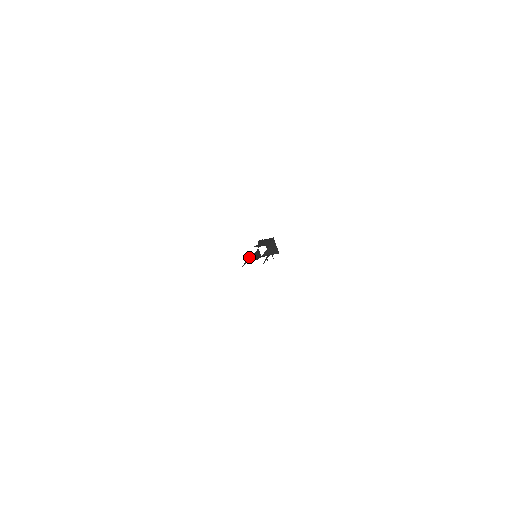
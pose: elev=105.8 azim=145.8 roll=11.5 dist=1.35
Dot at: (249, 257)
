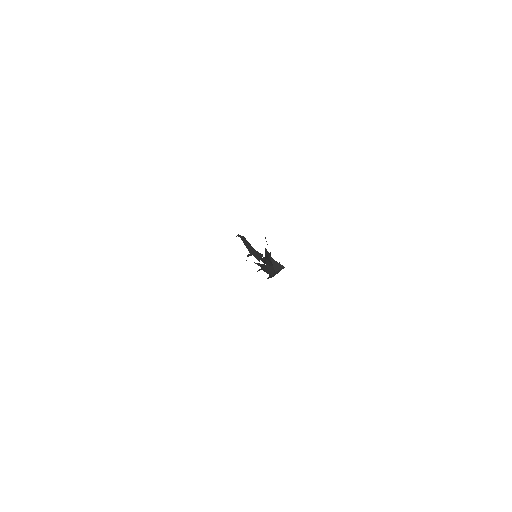
Dot at: occluded
